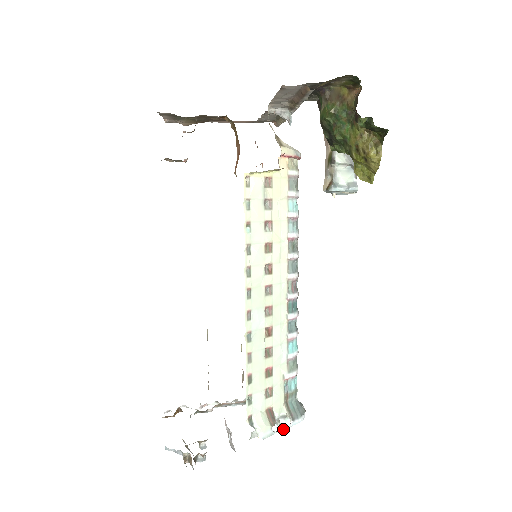
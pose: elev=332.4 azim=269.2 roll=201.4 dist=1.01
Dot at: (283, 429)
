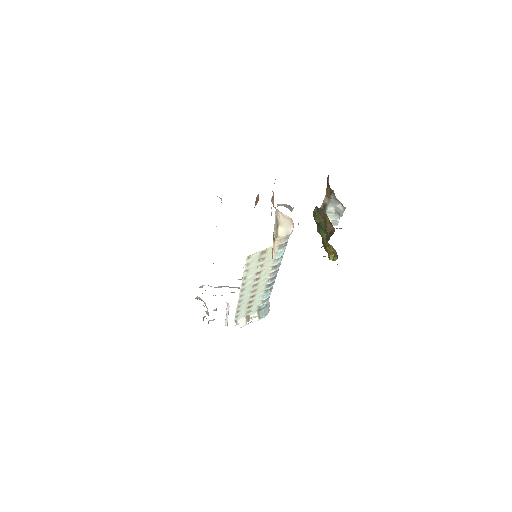
Dot at: occluded
